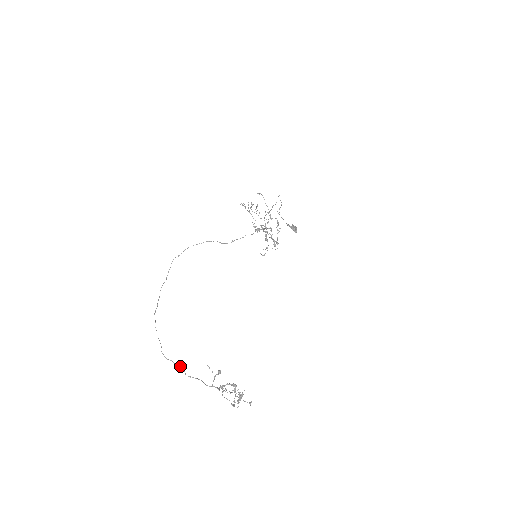
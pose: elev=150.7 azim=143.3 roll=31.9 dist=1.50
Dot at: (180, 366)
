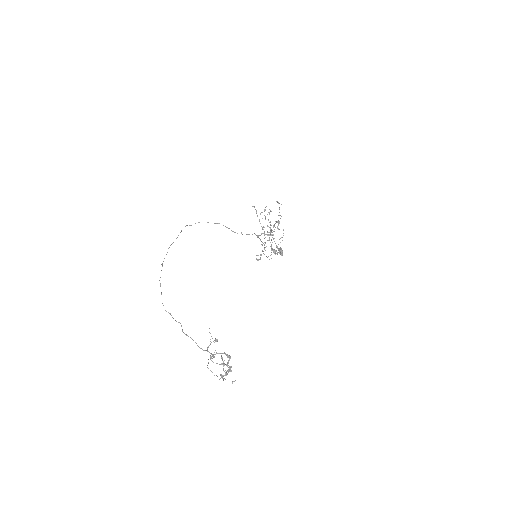
Dot at: occluded
